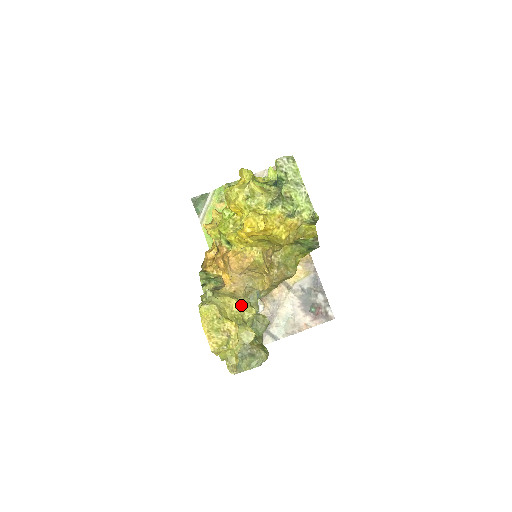
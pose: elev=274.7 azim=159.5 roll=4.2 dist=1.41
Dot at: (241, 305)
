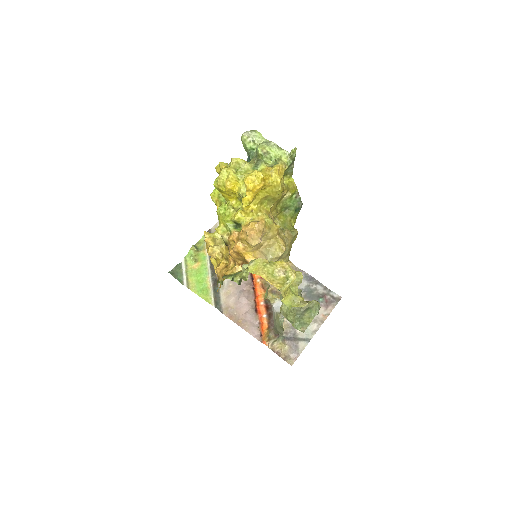
Dot at: occluded
